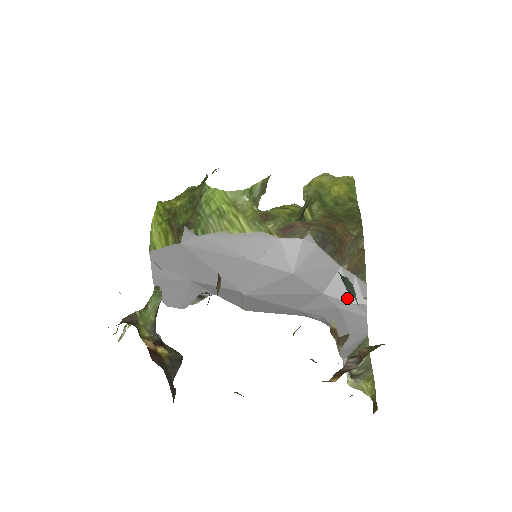
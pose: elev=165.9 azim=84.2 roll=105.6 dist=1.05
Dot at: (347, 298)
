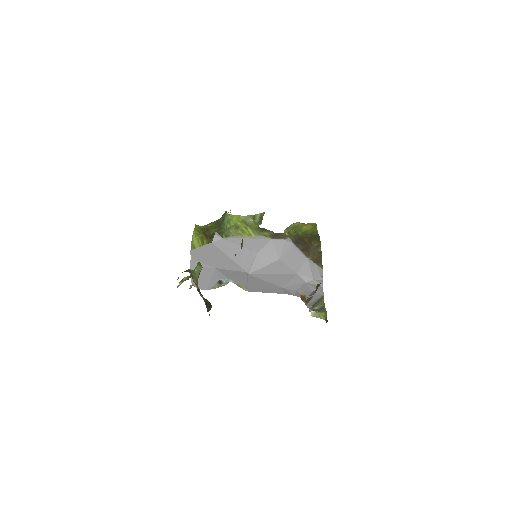
Dot at: (311, 276)
